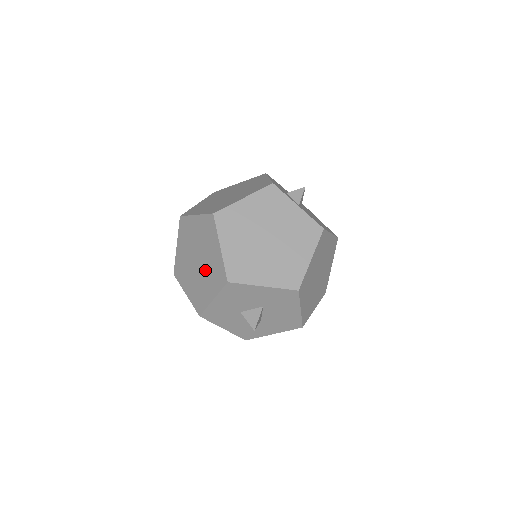
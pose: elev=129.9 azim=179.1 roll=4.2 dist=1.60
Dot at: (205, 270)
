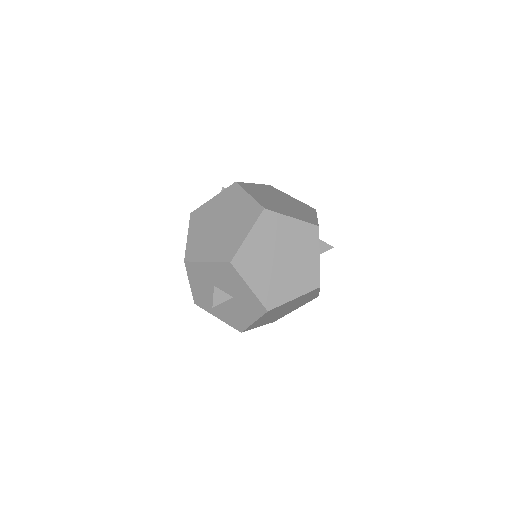
Dot at: (220, 237)
